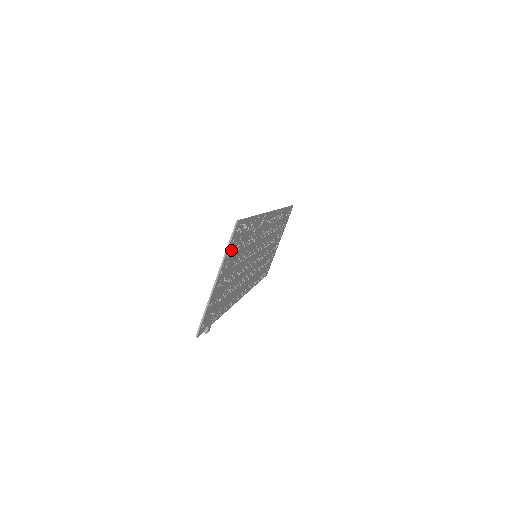
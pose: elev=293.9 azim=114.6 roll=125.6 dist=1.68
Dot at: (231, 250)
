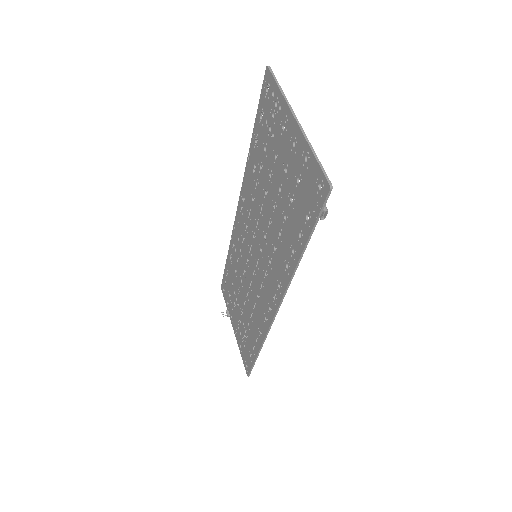
Dot at: (277, 108)
